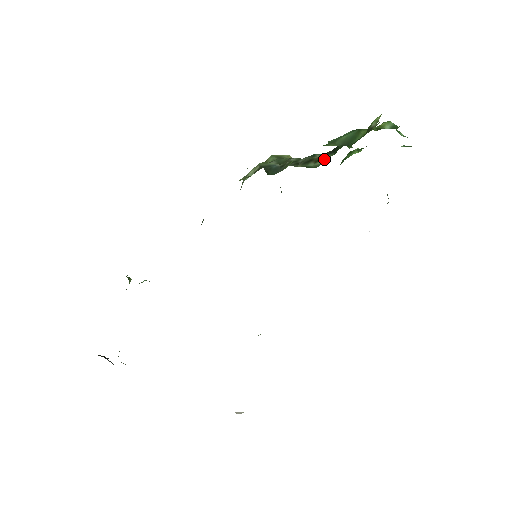
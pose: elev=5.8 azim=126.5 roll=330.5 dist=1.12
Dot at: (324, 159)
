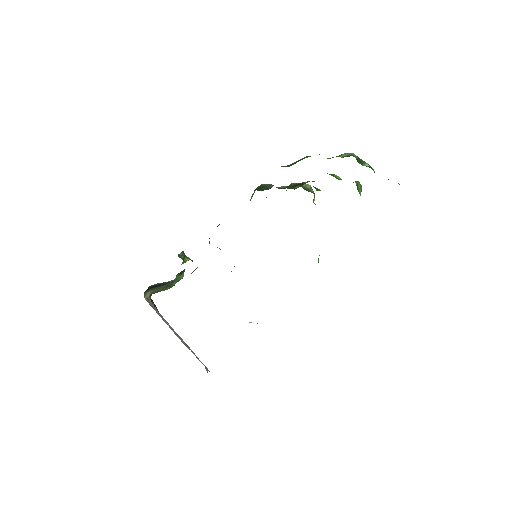
Dot at: occluded
